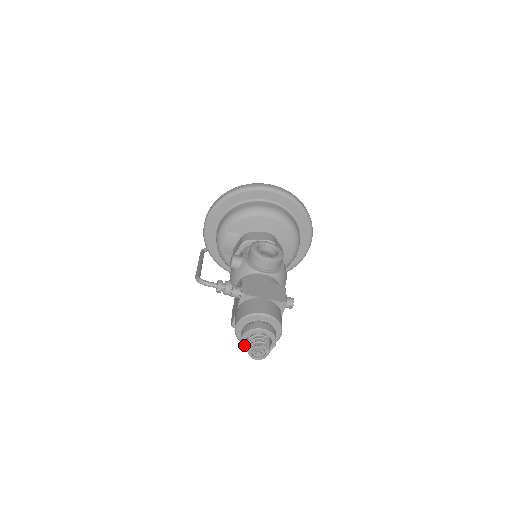
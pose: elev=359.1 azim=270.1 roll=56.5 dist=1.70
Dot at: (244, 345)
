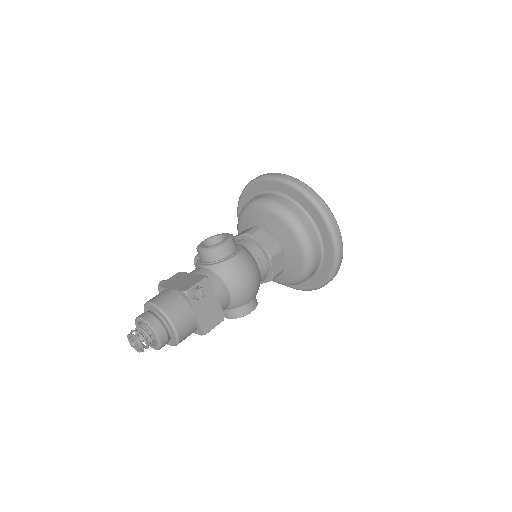
Dot at: occluded
